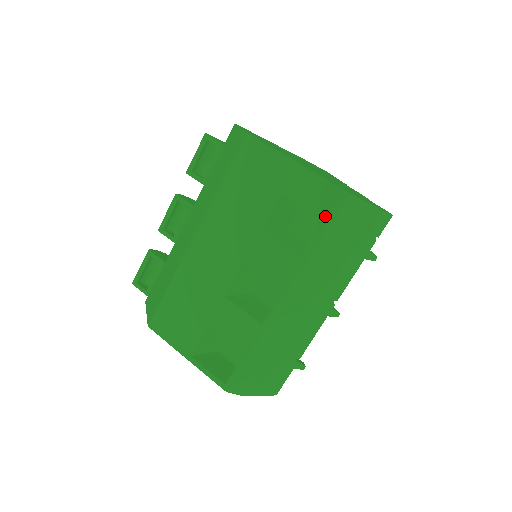
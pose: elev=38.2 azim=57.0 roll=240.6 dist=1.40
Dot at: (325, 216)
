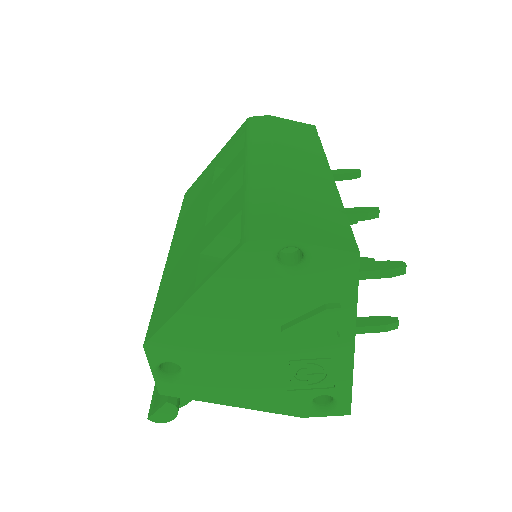
Dot at: (244, 131)
